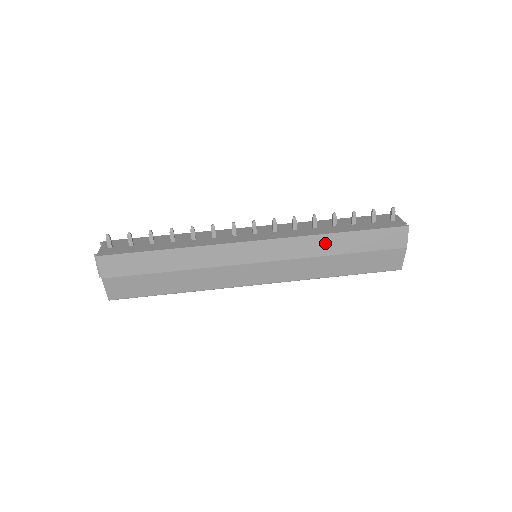
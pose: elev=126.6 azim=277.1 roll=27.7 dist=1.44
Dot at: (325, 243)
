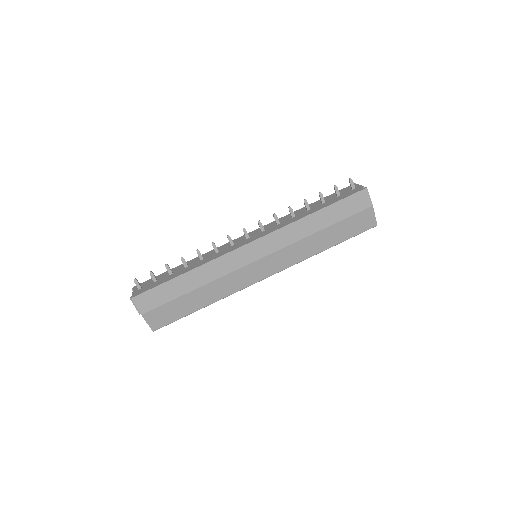
Dot at: (305, 225)
